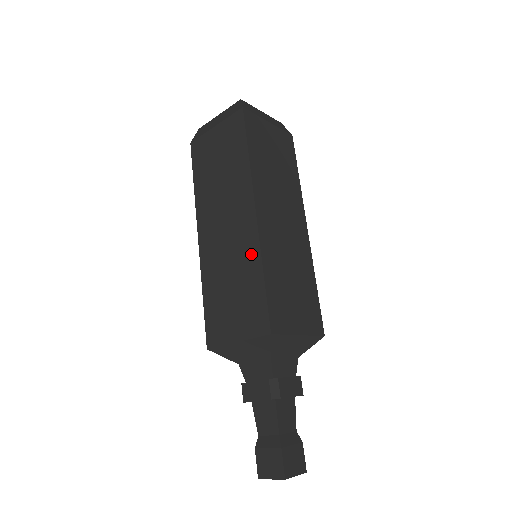
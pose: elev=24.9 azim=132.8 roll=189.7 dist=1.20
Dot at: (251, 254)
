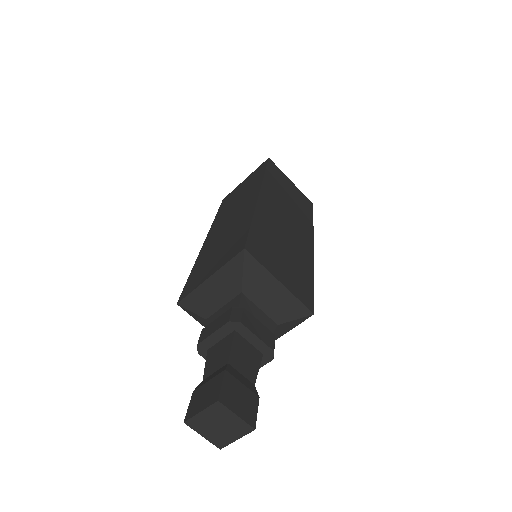
Dot at: (246, 216)
